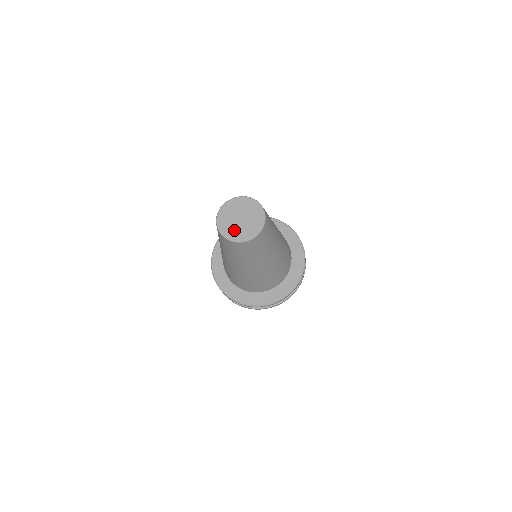
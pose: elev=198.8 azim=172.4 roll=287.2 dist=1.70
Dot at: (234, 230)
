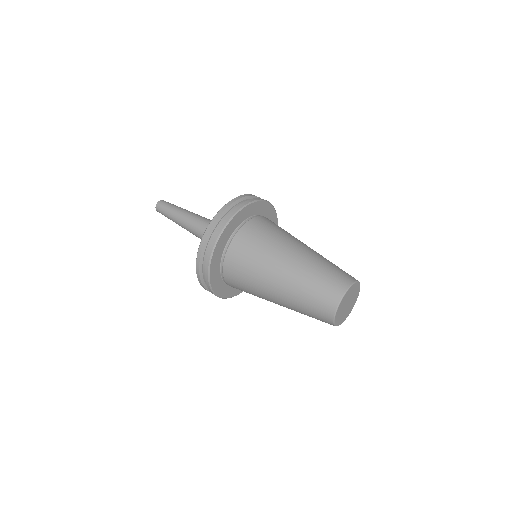
Dot at: (342, 316)
